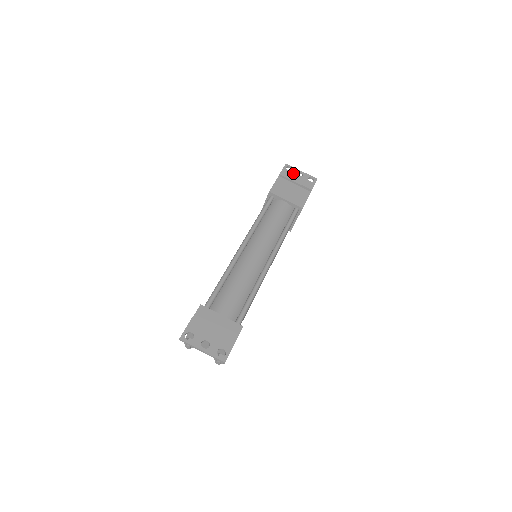
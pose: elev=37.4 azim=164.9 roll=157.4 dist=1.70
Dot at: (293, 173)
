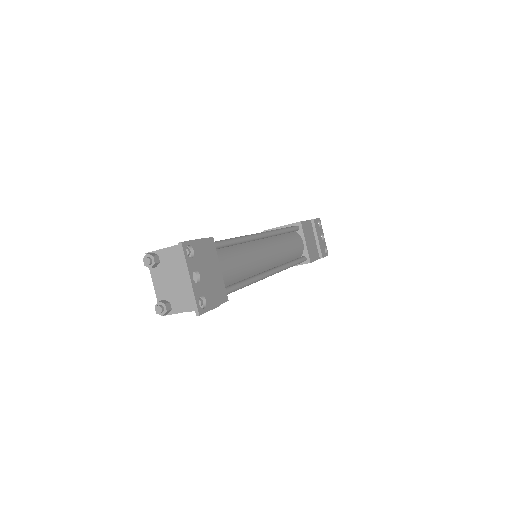
Dot at: (320, 230)
